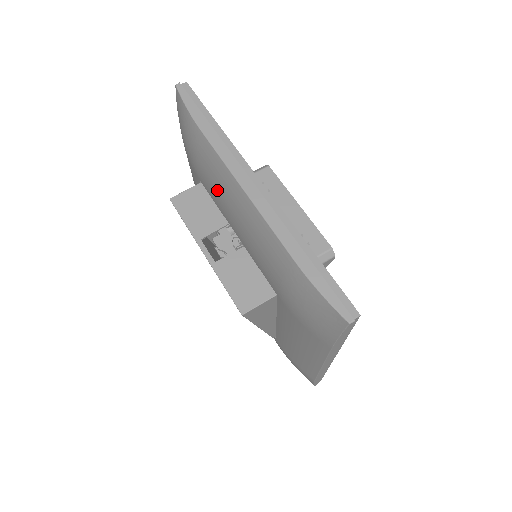
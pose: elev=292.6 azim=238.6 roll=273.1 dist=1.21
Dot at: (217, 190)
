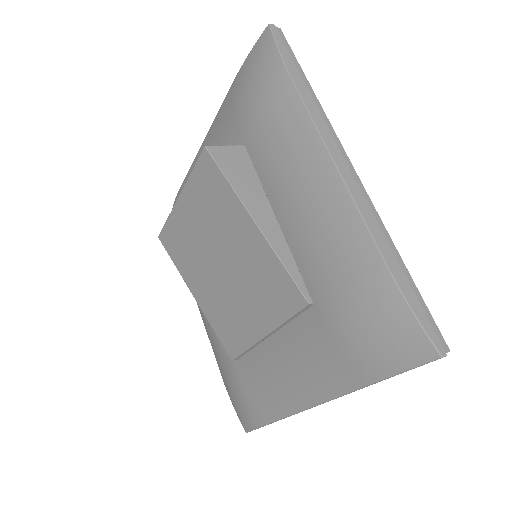
Dot at: occluded
